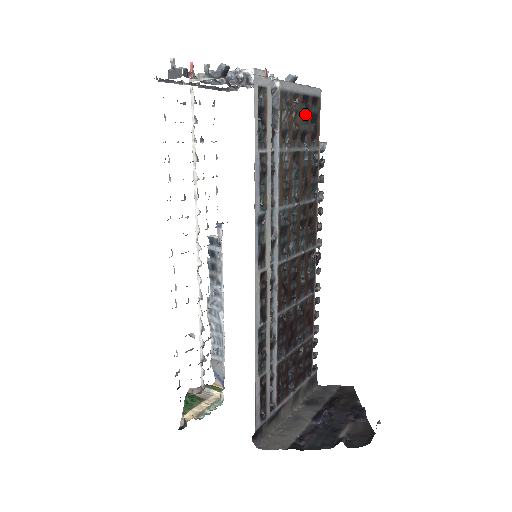
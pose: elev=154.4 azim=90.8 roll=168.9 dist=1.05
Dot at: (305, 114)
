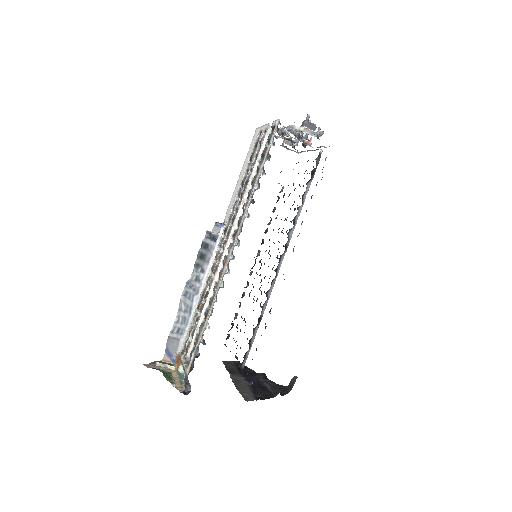
Dot at: occluded
